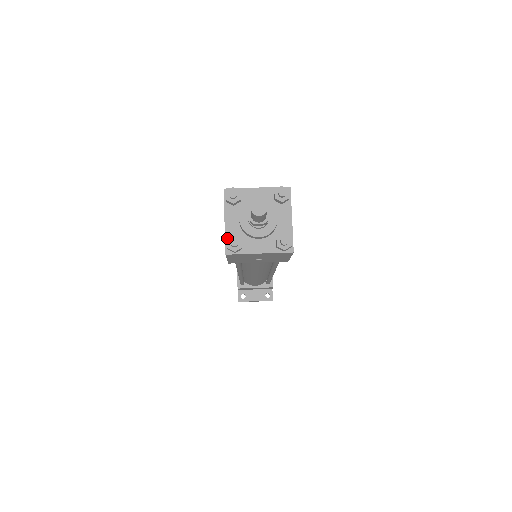
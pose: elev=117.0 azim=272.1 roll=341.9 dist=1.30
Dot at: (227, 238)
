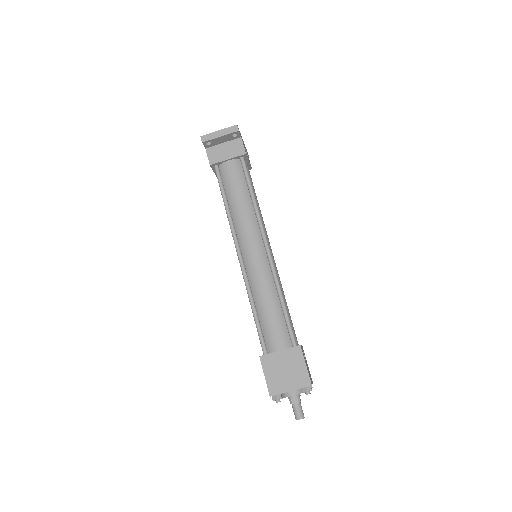
Dot at: occluded
